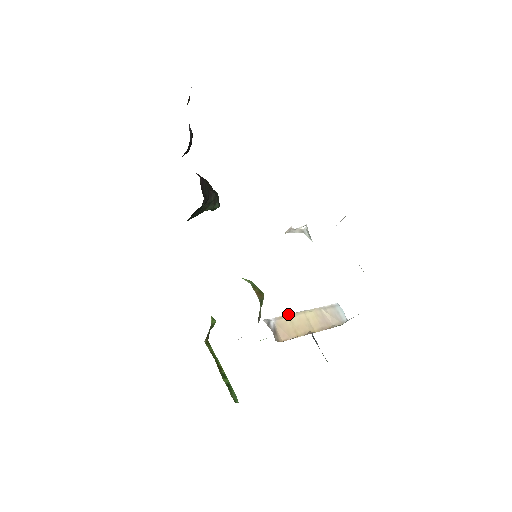
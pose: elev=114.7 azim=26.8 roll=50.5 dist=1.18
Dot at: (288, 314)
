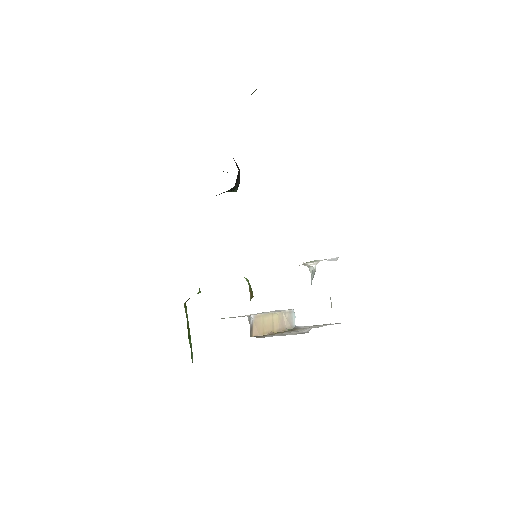
Dot at: (263, 314)
